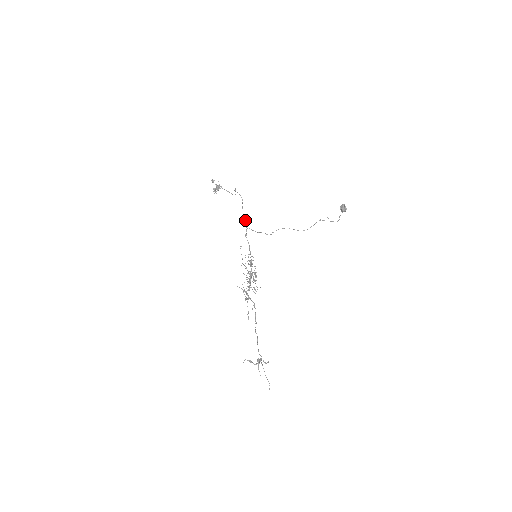
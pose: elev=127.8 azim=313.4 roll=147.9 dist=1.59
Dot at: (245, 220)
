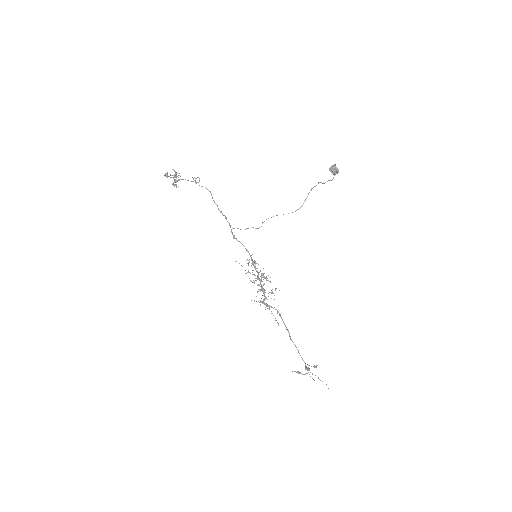
Dot at: (225, 216)
